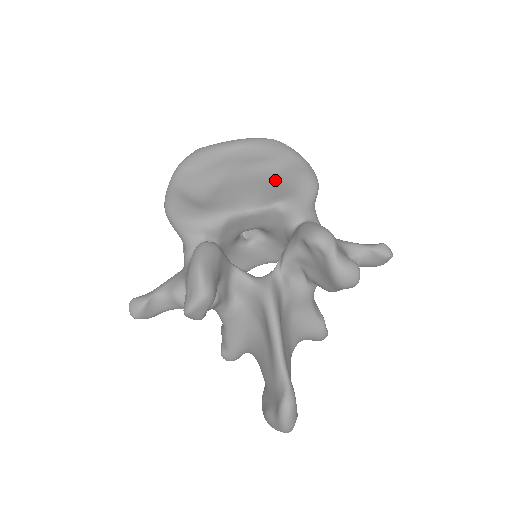
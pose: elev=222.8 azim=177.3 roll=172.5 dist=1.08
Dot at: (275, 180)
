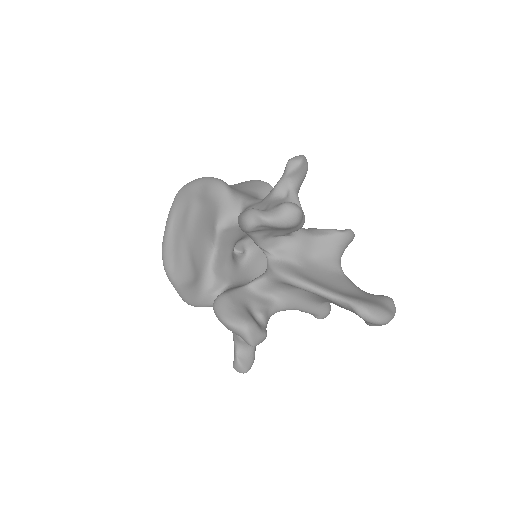
Dot at: (204, 214)
